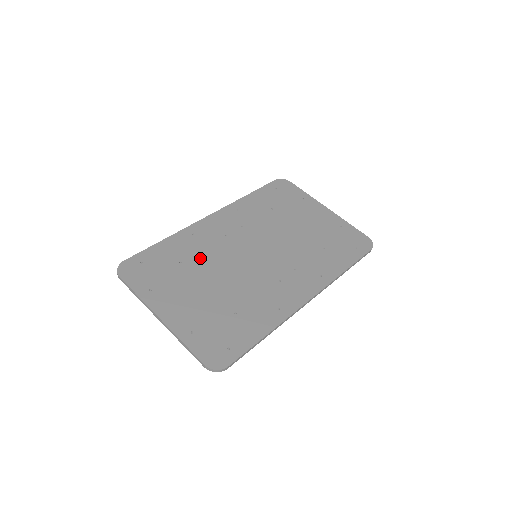
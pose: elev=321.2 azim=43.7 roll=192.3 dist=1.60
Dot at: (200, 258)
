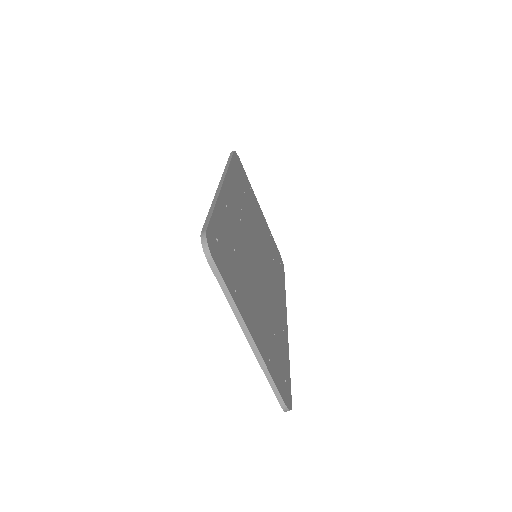
Dot at: (241, 248)
